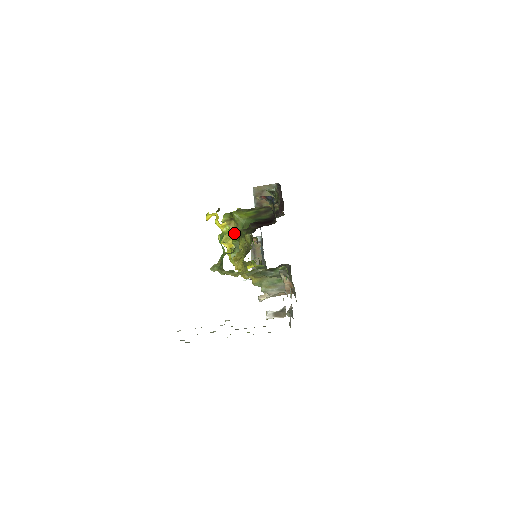
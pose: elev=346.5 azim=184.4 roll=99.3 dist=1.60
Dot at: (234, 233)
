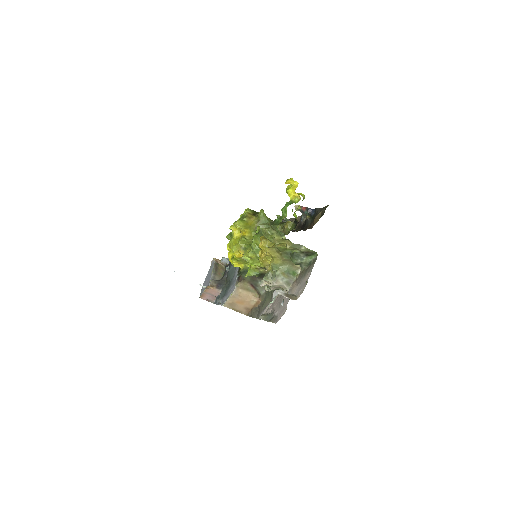
Dot at: (251, 226)
